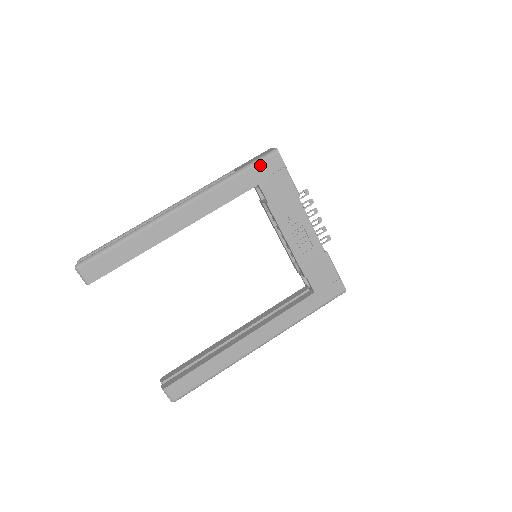
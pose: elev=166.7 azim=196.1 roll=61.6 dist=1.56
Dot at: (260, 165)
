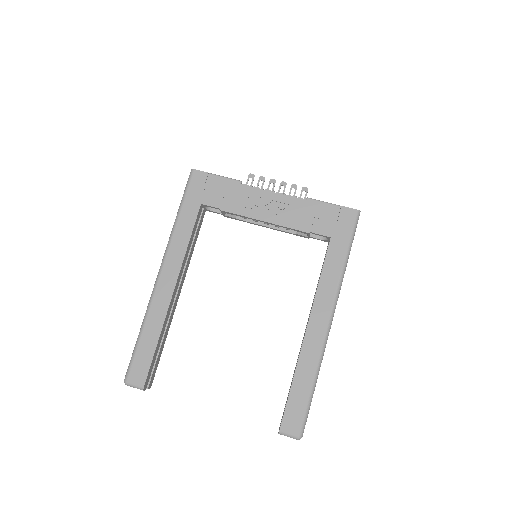
Dot at: (189, 190)
